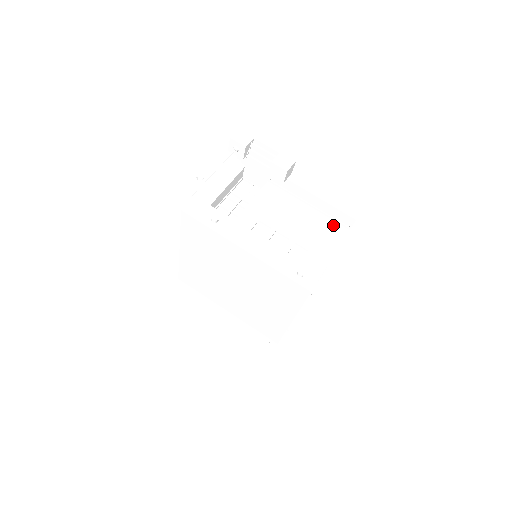
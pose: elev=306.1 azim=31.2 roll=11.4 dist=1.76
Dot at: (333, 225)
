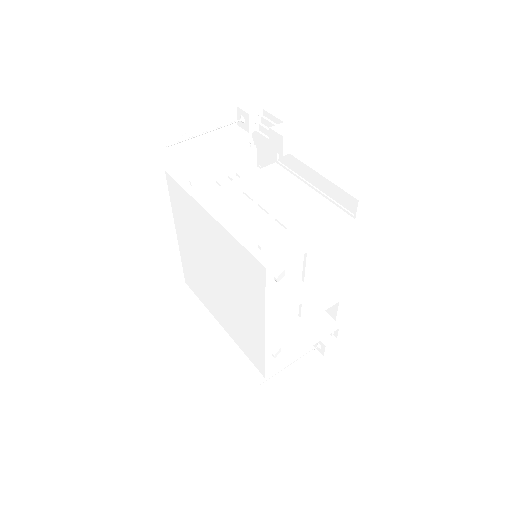
Dot at: (334, 211)
